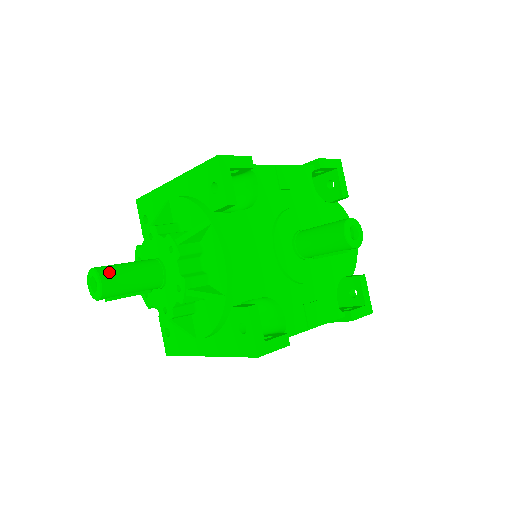
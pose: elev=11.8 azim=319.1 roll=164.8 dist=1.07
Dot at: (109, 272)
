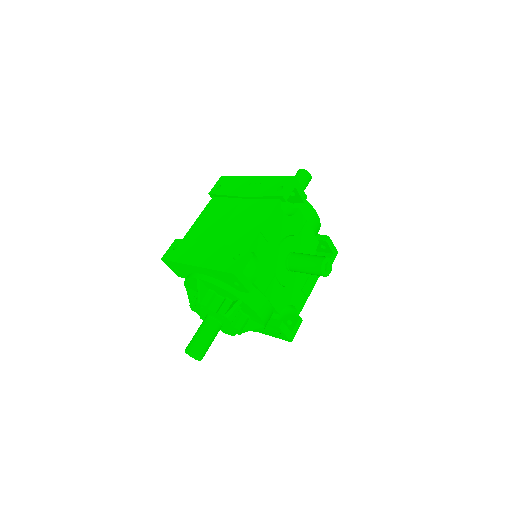
Dot at: (199, 350)
